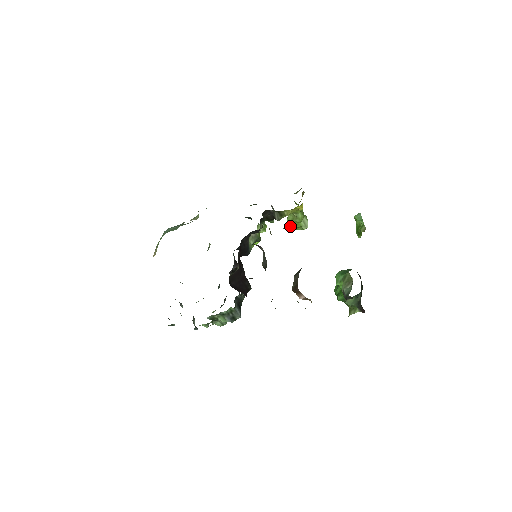
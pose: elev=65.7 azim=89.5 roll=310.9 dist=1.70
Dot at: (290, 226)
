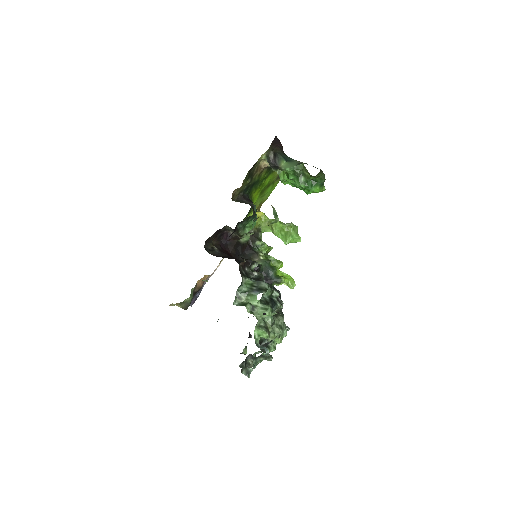
Dot at: (285, 238)
